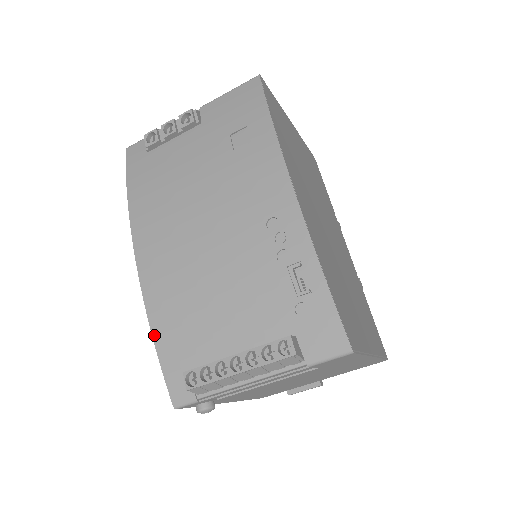
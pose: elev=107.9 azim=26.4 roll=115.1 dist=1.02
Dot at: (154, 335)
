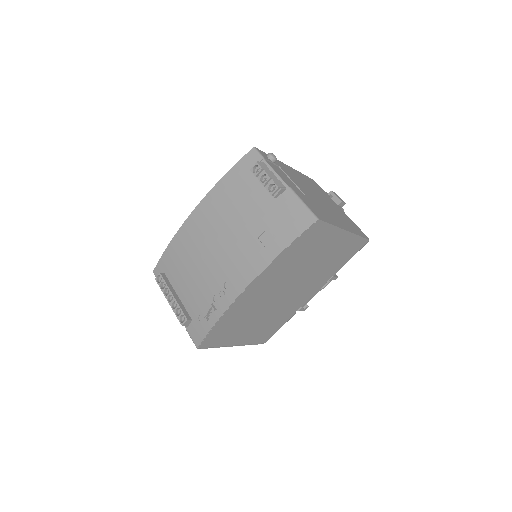
Dot at: (169, 246)
